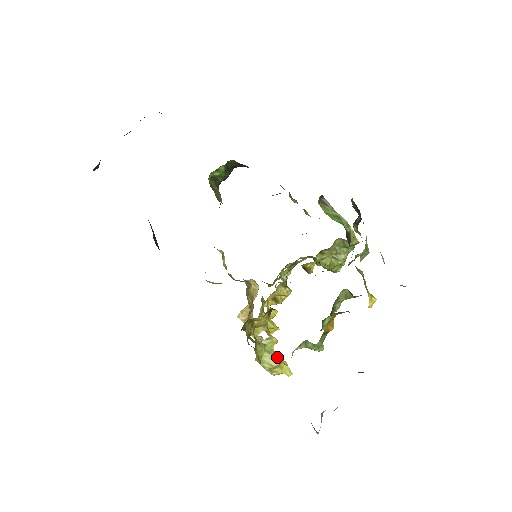
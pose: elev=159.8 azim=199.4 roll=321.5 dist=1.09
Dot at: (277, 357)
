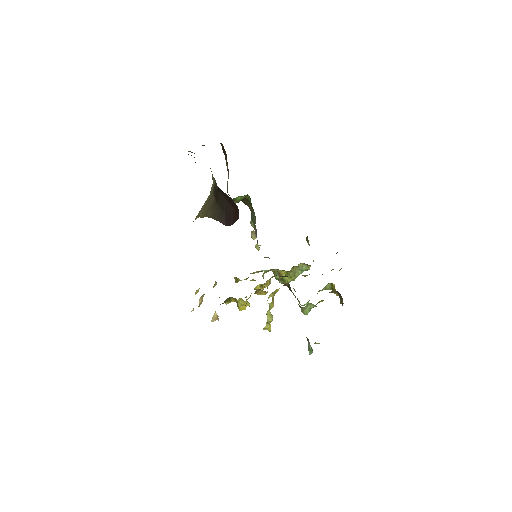
Dot at: (272, 316)
